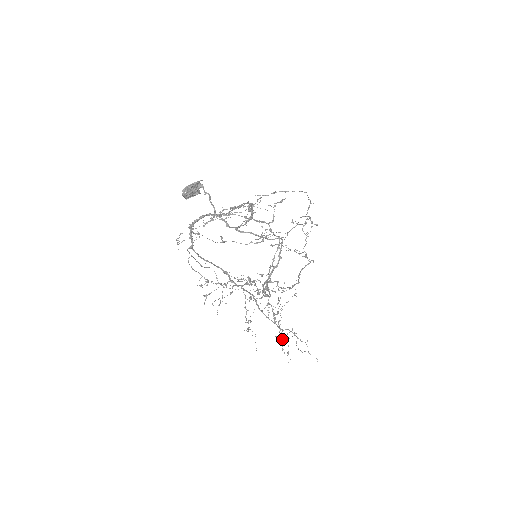
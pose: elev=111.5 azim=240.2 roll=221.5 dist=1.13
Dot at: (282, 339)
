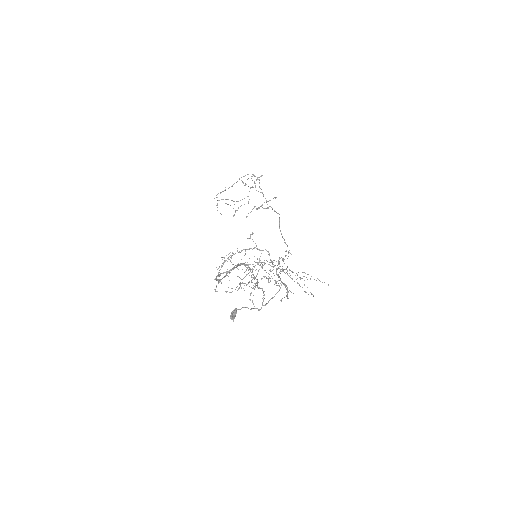
Dot at: occluded
